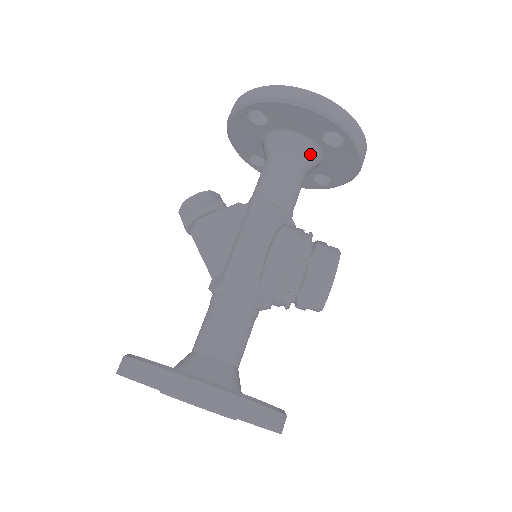
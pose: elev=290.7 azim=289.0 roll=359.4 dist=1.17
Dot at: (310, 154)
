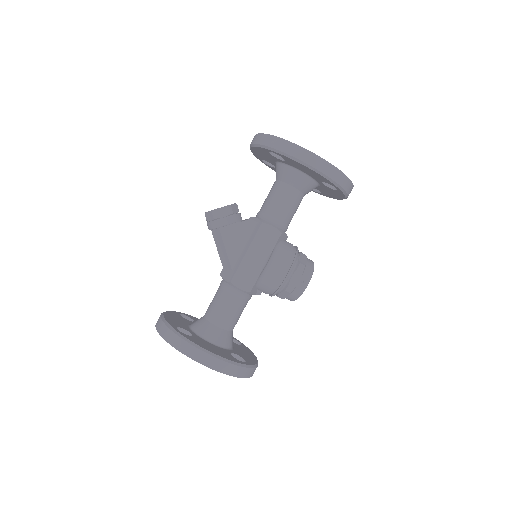
Dot at: (310, 187)
